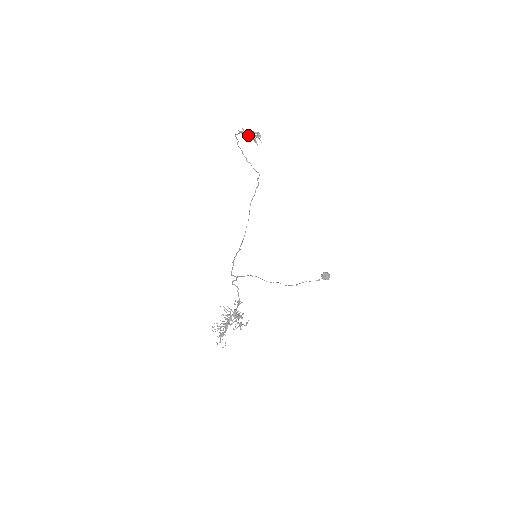
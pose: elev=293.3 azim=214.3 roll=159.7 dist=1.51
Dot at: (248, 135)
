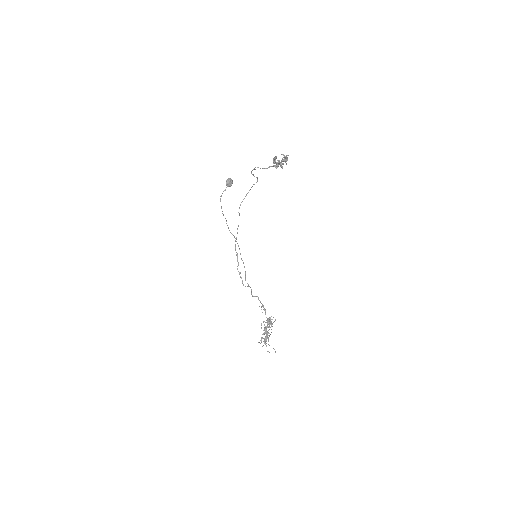
Dot at: (274, 160)
